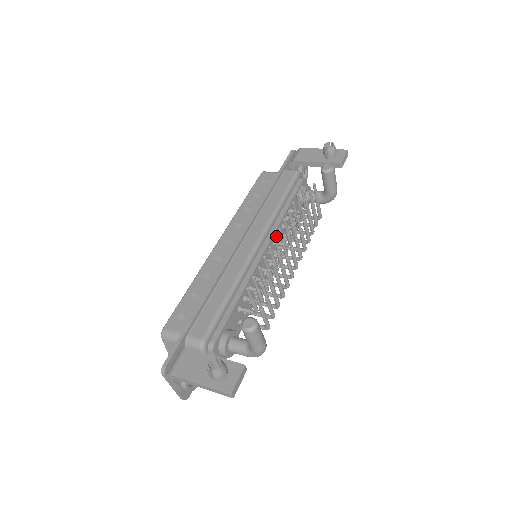
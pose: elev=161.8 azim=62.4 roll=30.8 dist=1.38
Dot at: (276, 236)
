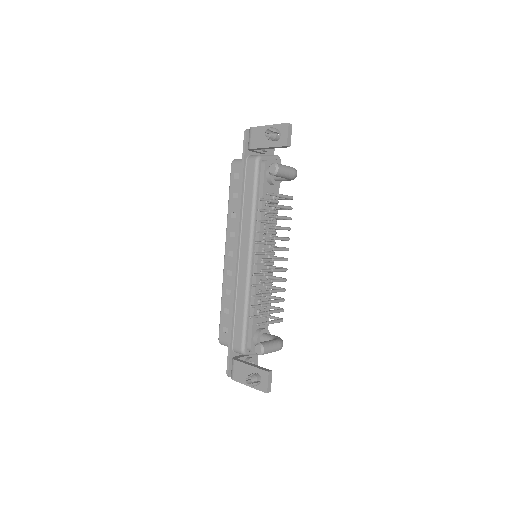
Dot at: (263, 236)
